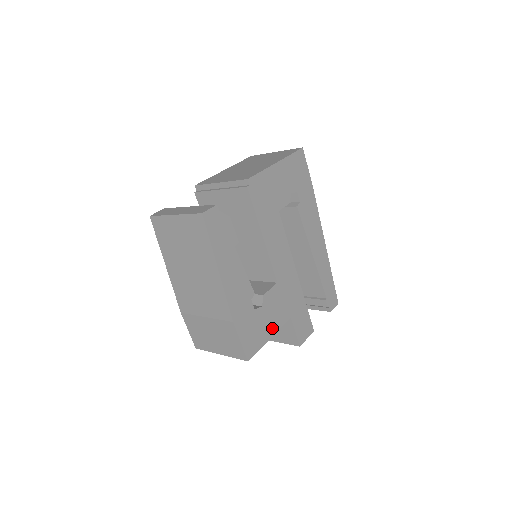
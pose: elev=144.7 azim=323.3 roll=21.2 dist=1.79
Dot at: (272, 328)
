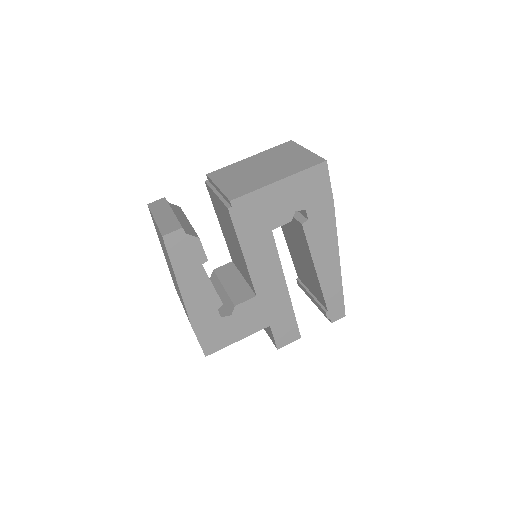
Dot at: (242, 333)
